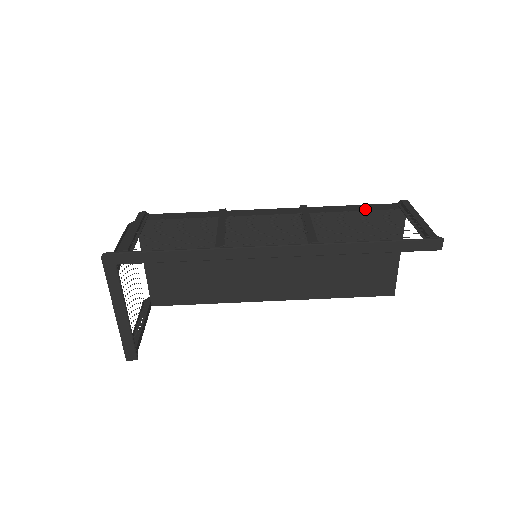
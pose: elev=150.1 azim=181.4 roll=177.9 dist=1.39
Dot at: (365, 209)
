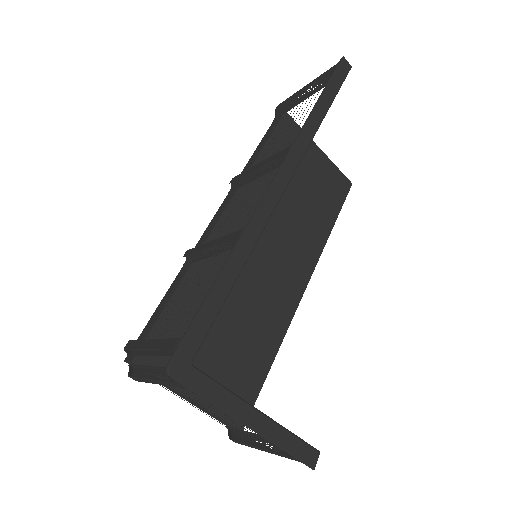
Dot at: (266, 140)
